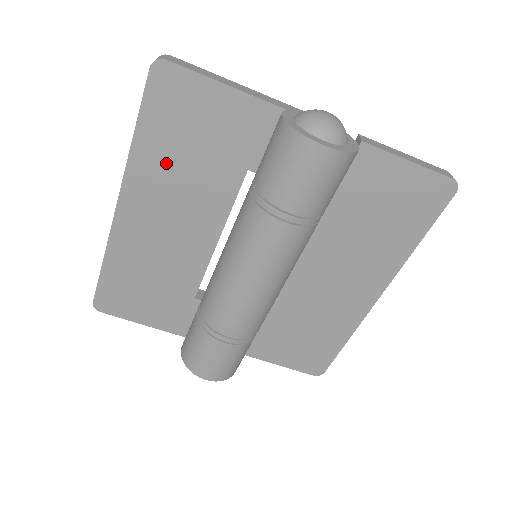
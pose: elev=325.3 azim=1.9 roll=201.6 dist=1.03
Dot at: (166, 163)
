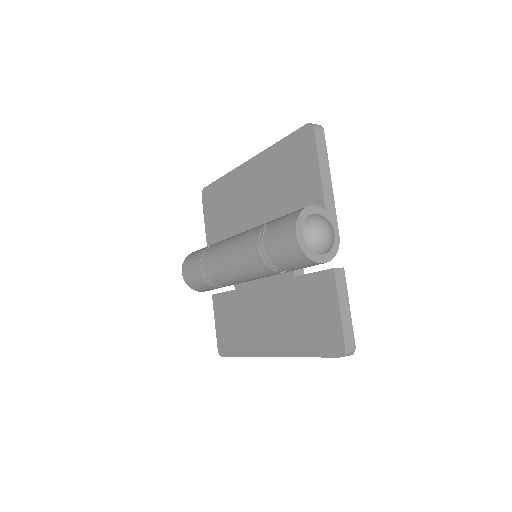
Dot at: (275, 169)
